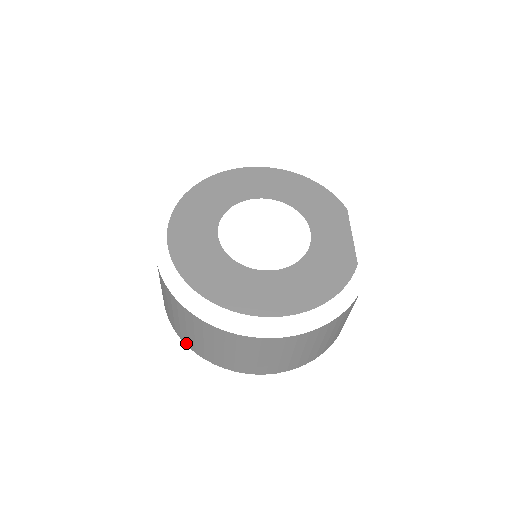
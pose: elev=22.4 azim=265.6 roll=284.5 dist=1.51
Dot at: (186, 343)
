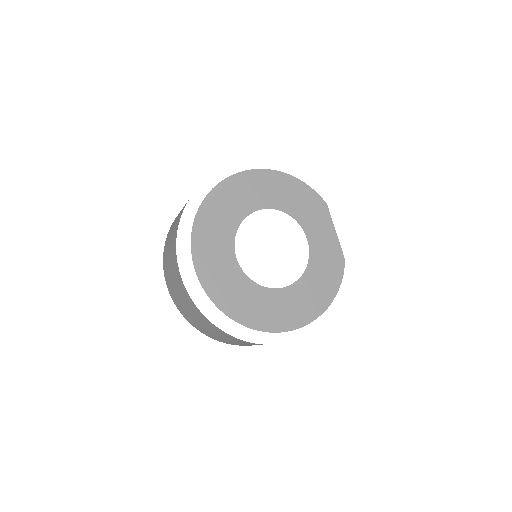
Dot at: (208, 336)
